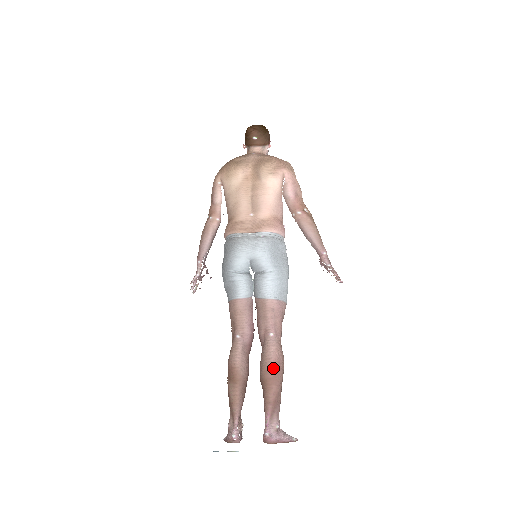
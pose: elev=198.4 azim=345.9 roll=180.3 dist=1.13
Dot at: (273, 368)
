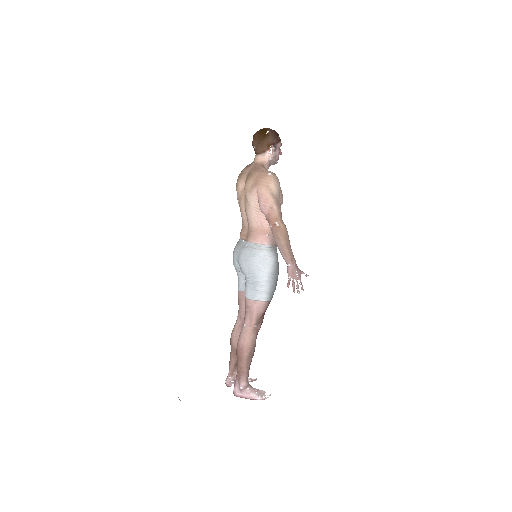
Dot at: (238, 350)
